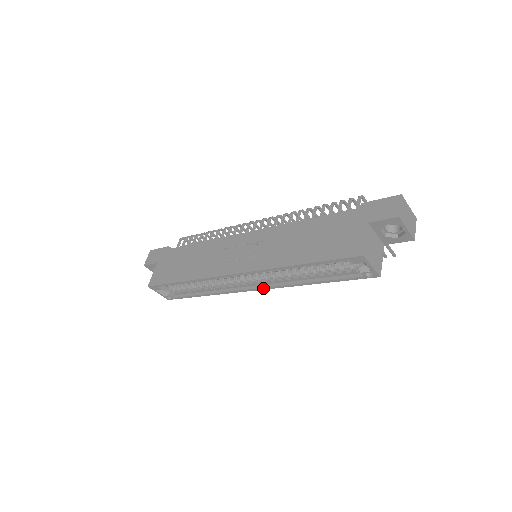
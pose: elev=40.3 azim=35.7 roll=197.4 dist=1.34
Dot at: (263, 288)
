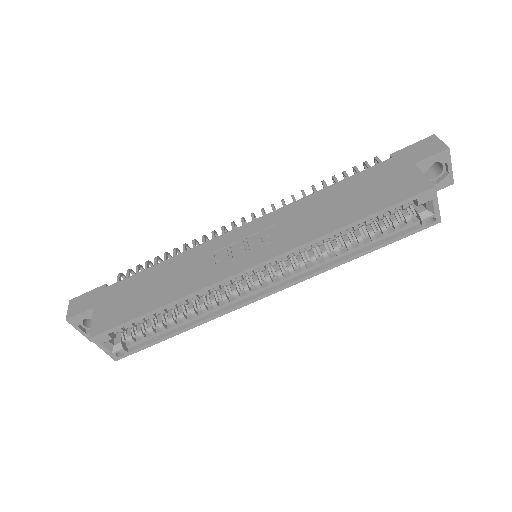
Dot at: (284, 286)
